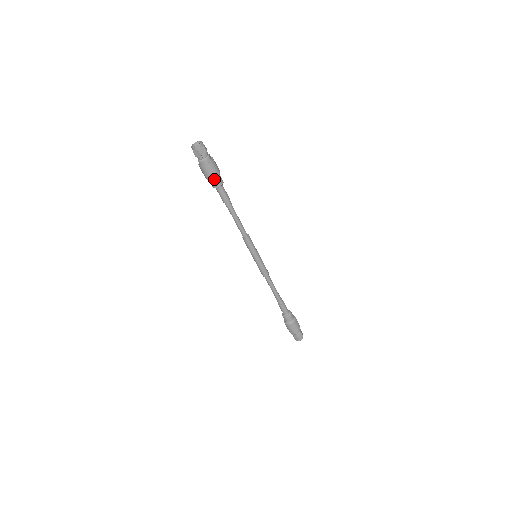
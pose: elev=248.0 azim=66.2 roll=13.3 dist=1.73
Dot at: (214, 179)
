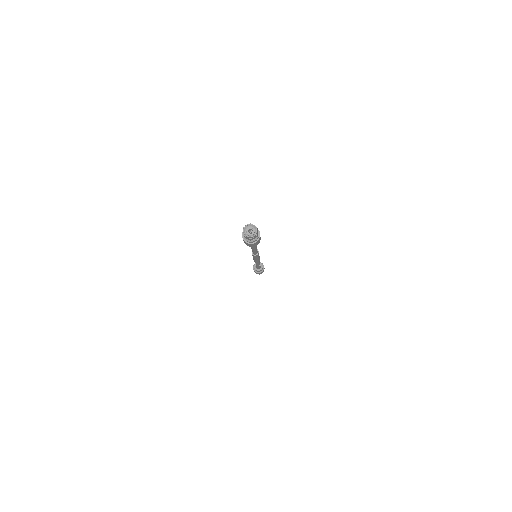
Dot at: occluded
